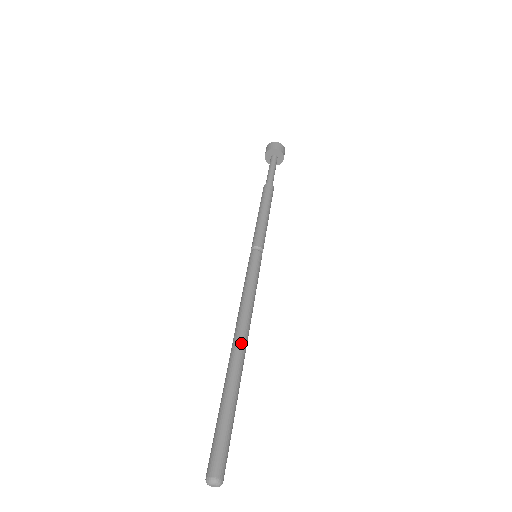
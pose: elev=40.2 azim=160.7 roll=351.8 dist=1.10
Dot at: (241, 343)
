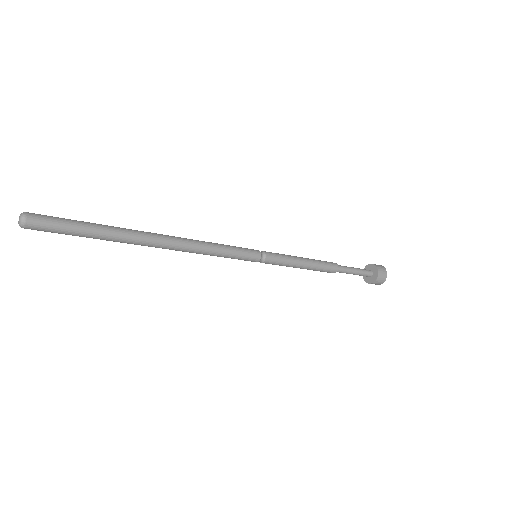
Dot at: (160, 235)
